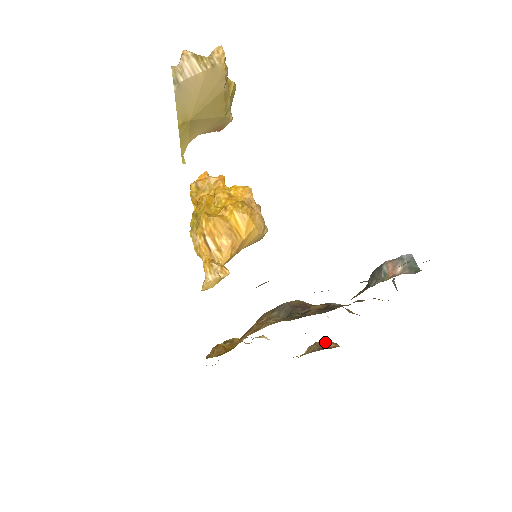
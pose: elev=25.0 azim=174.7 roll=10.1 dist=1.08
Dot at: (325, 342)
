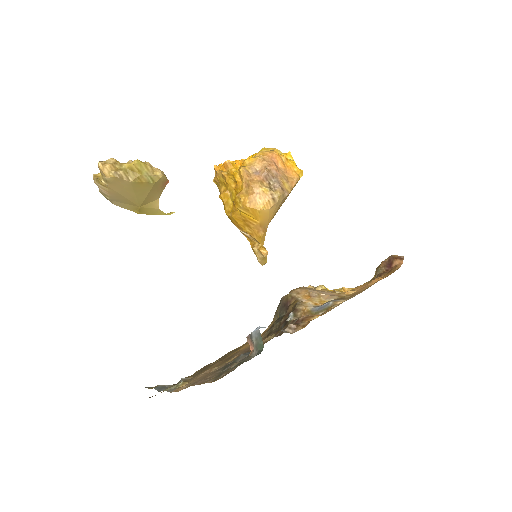
Dot at: (391, 259)
